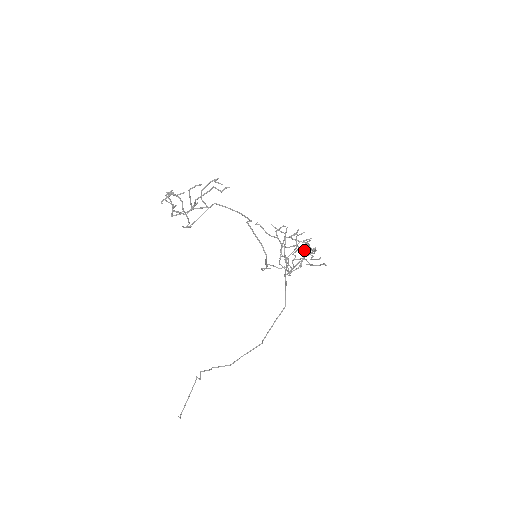
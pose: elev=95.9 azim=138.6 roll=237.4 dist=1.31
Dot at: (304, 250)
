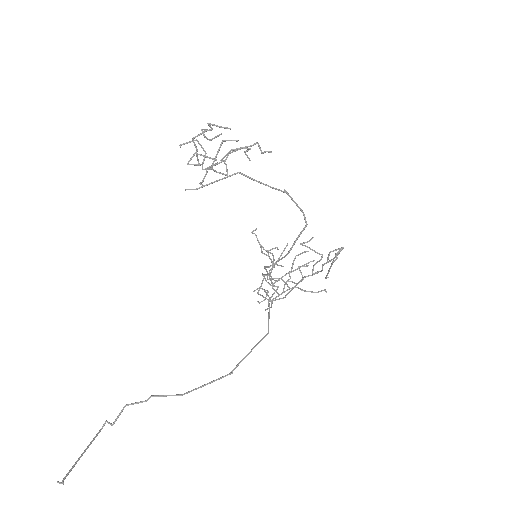
Dot at: occluded
